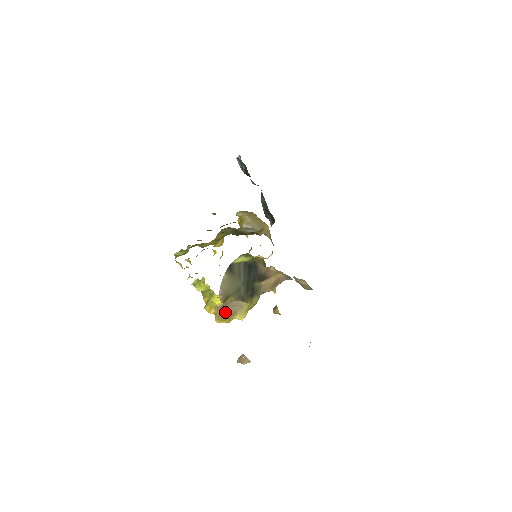
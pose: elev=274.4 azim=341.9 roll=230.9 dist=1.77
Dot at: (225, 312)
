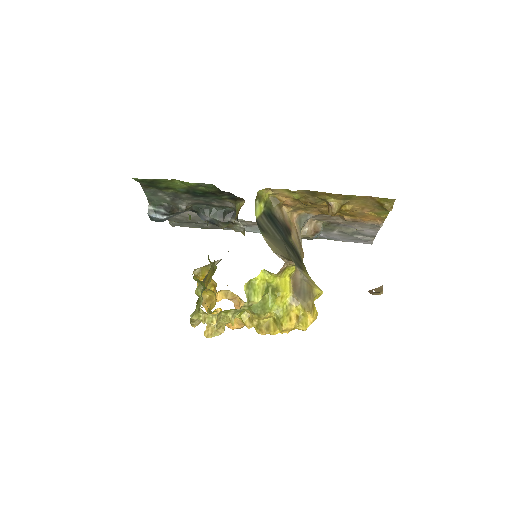
Dot at: (303, 295)
